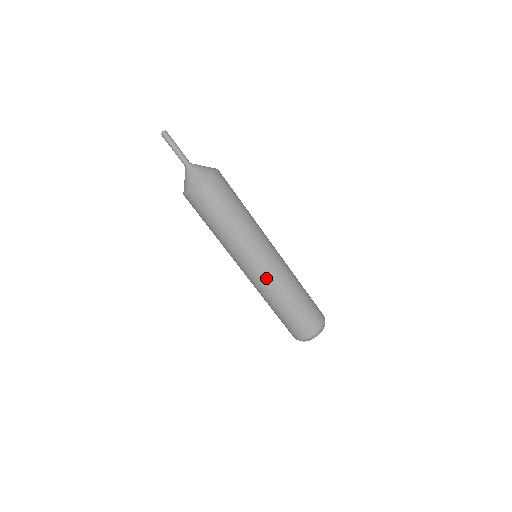
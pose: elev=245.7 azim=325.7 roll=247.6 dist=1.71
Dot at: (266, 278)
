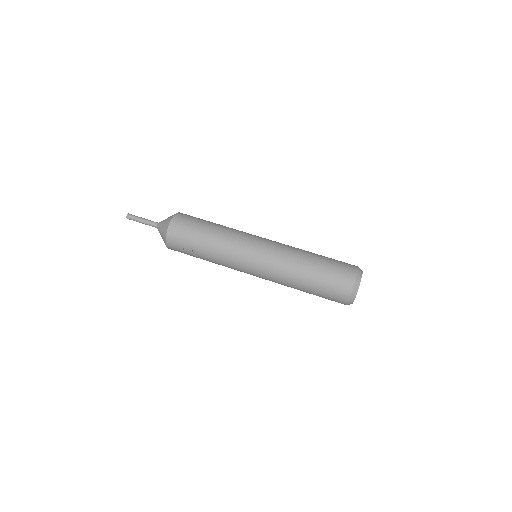
Dot at: (276, 244)
